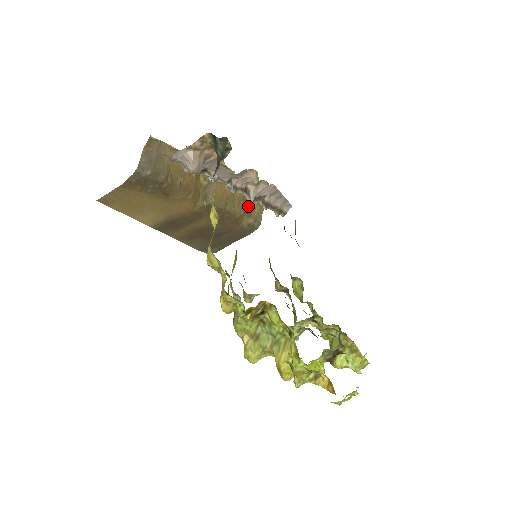
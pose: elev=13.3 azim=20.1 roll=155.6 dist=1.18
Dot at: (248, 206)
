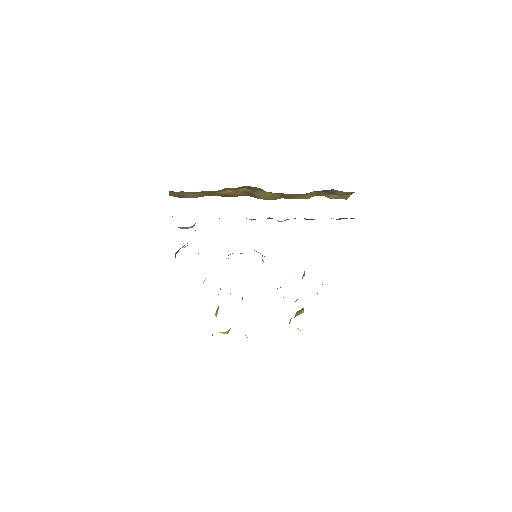
Dot at: (327, 190)
